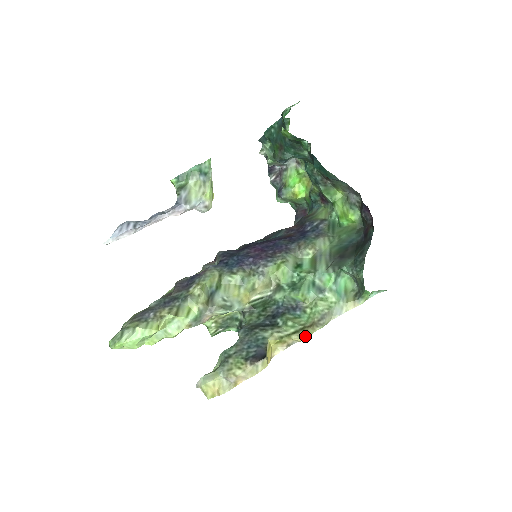
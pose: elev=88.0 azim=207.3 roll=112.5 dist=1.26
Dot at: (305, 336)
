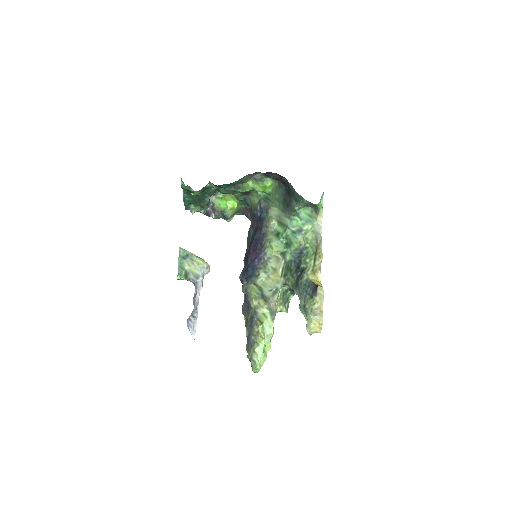
Dot at: (320, 256)
